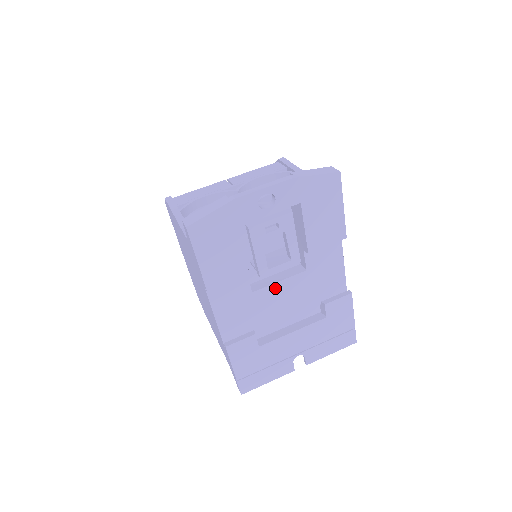
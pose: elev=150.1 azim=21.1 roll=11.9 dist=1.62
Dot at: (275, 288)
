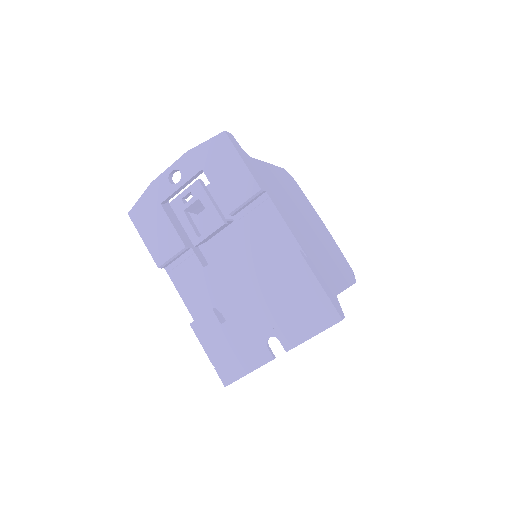
Dot at: (223, 261)
